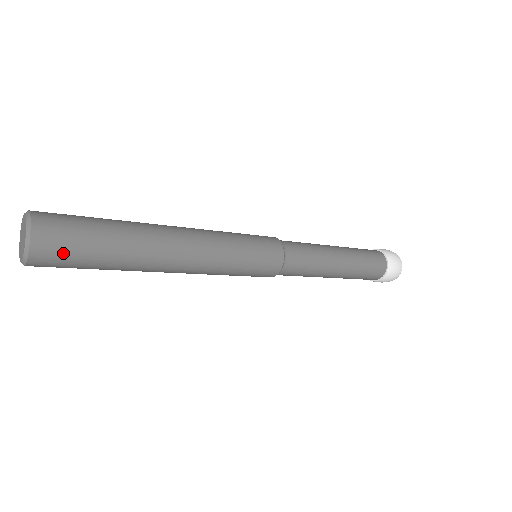
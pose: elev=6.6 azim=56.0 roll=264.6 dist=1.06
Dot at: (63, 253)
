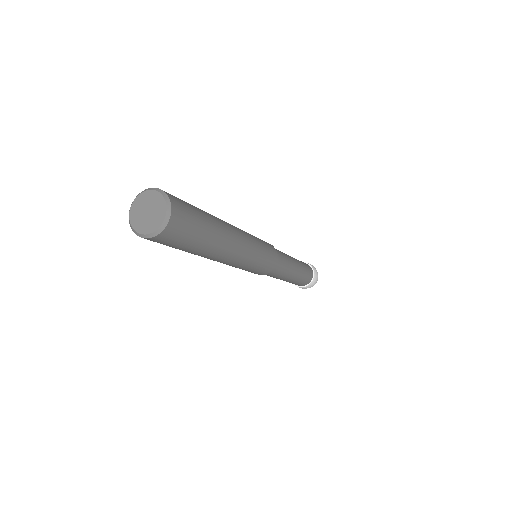
Dot at: (165, 244)
